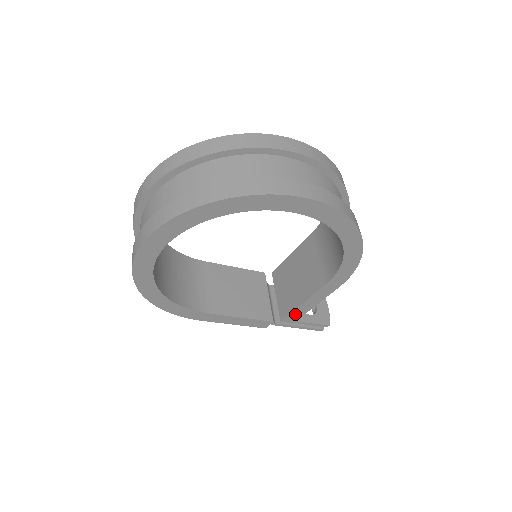
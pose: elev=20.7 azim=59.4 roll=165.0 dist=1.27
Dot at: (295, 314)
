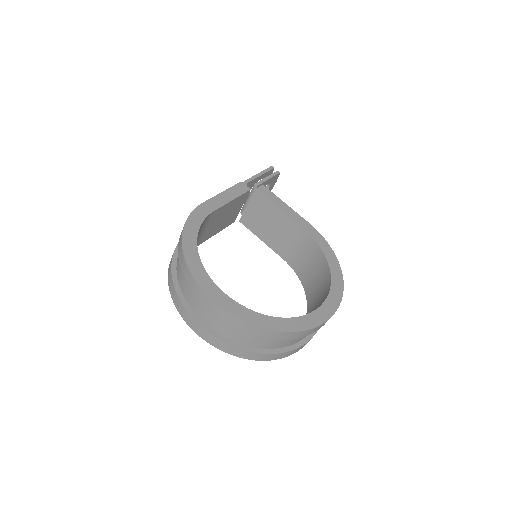
Dot at: occluded
